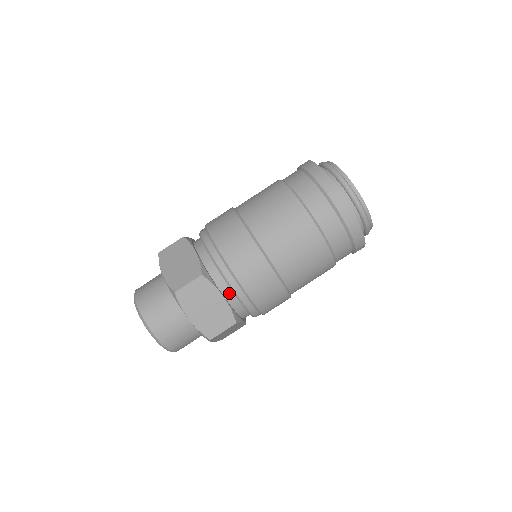
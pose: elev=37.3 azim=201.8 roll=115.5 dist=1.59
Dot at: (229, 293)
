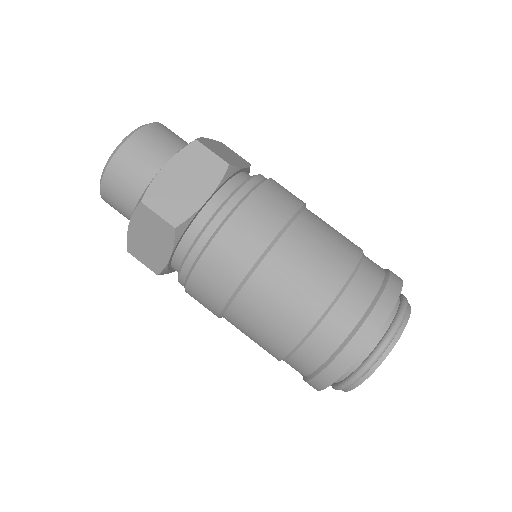
Dot at: (214, 208)
